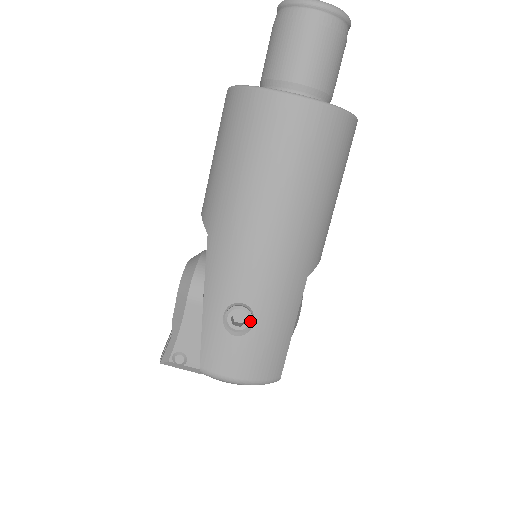
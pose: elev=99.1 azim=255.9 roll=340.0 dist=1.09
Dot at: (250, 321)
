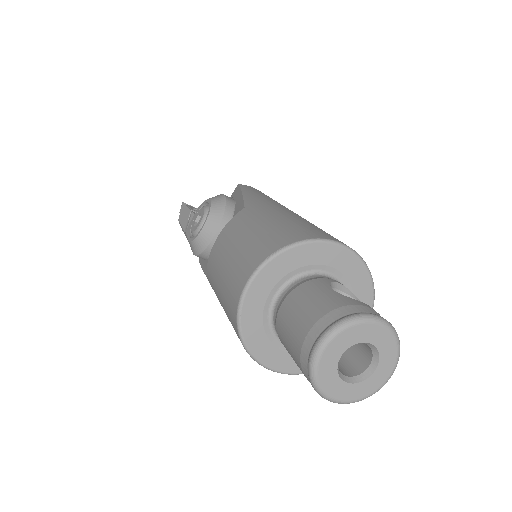
Dot at: occluded
